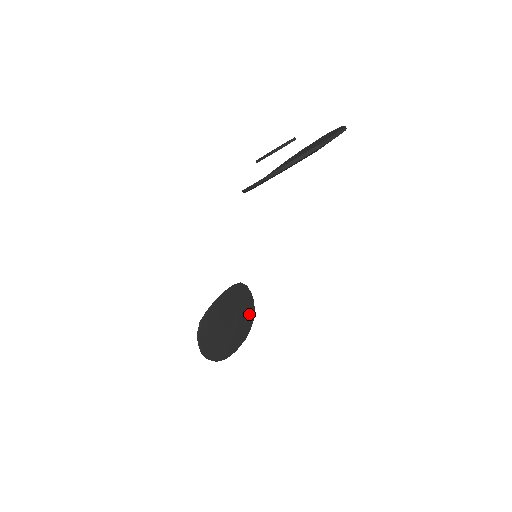
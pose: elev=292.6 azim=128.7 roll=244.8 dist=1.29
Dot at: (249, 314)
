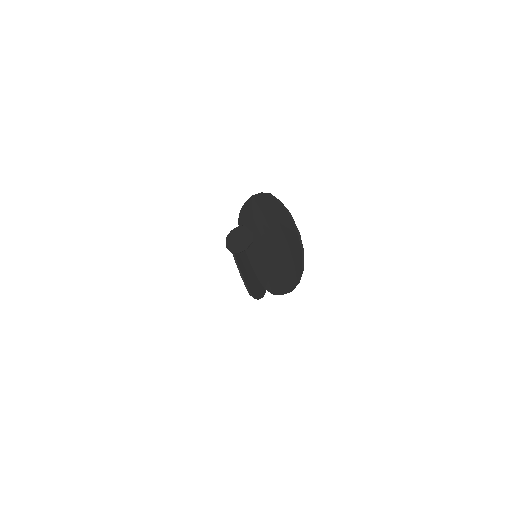
Dot at: occluded
